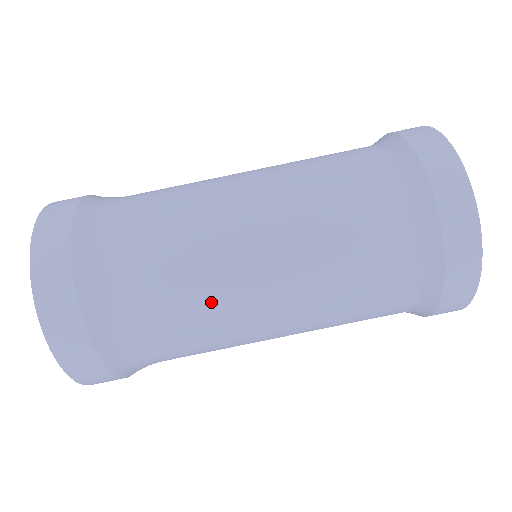
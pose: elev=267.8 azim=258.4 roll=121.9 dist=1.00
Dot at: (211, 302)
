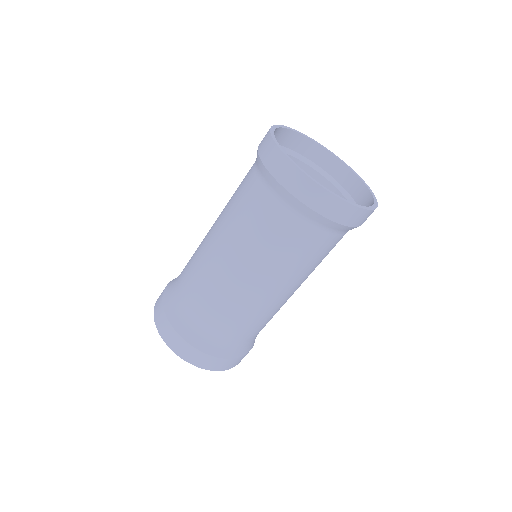
Dot at: occluded
